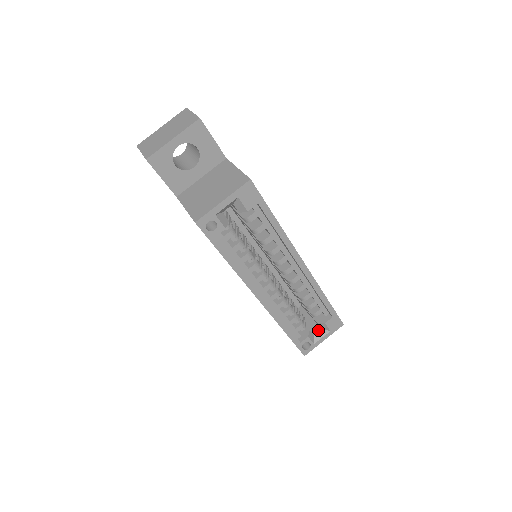
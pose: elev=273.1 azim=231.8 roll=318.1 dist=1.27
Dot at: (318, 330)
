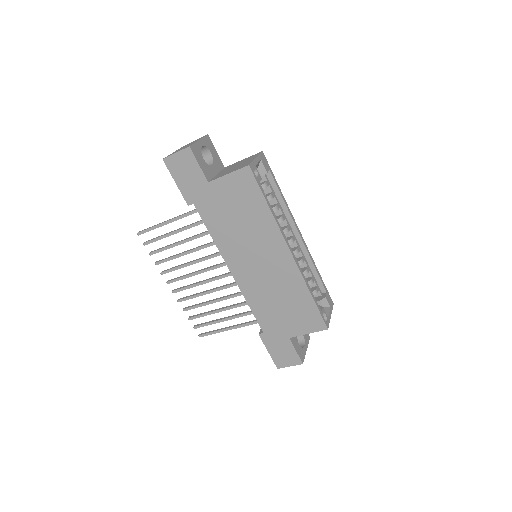
Dot at: occluded
